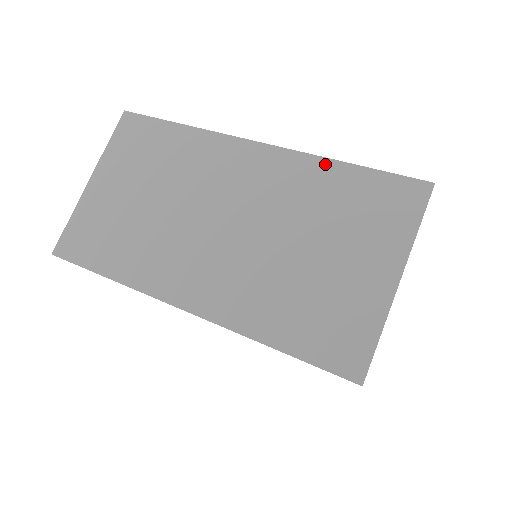
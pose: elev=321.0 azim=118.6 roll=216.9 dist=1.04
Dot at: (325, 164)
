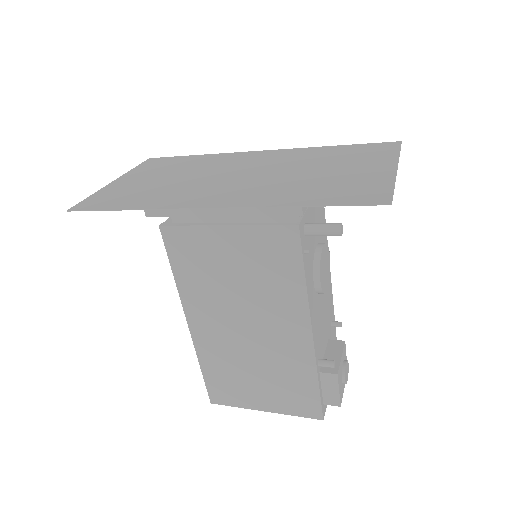
Dot at: (318, 148)
